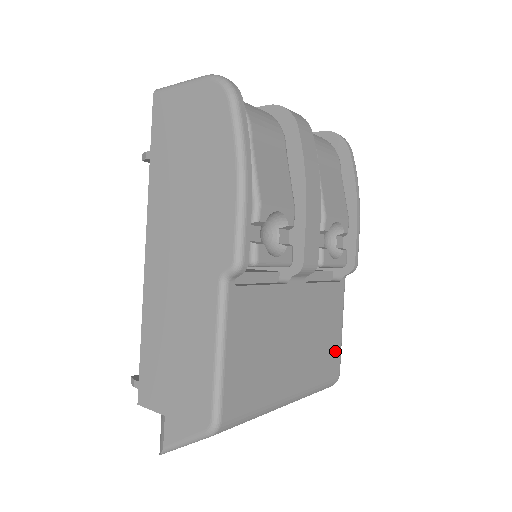
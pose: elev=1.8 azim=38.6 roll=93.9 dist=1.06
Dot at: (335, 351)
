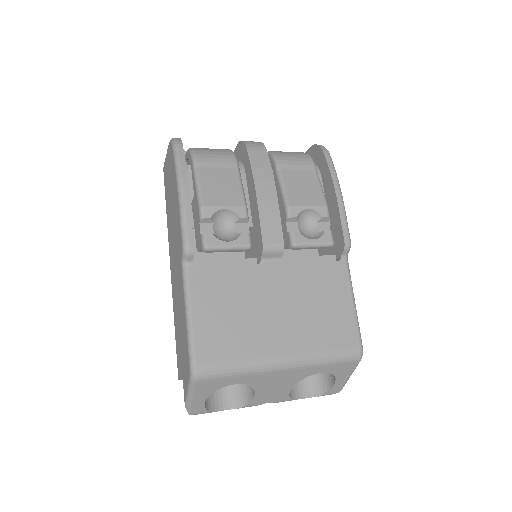
Dot at: (347, 324)
